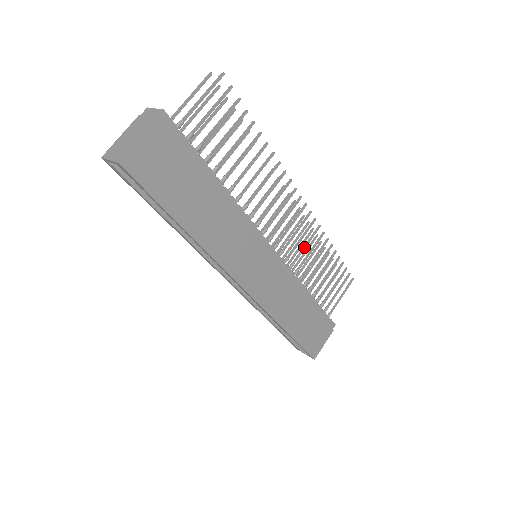
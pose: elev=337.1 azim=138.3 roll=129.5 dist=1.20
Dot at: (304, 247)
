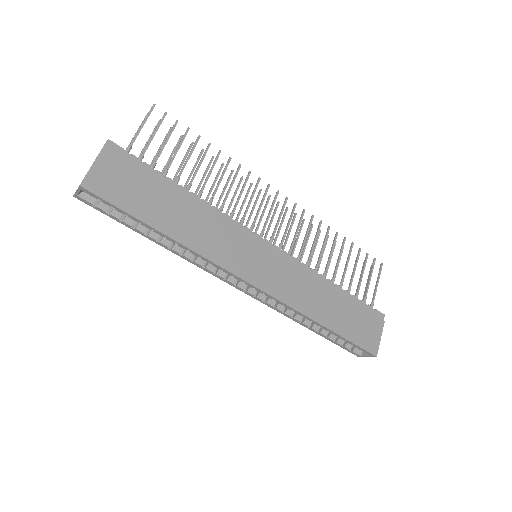
Dot at: (304, 238)
